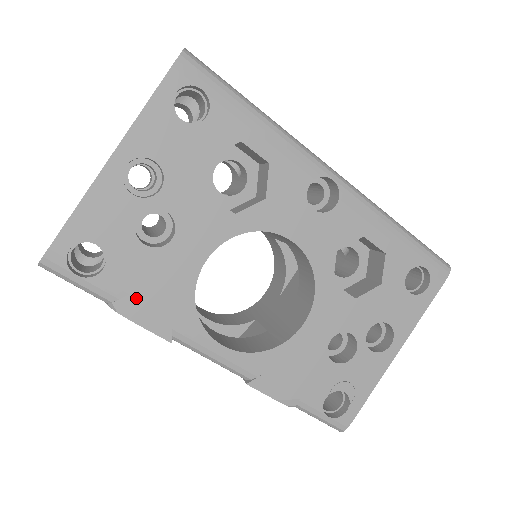
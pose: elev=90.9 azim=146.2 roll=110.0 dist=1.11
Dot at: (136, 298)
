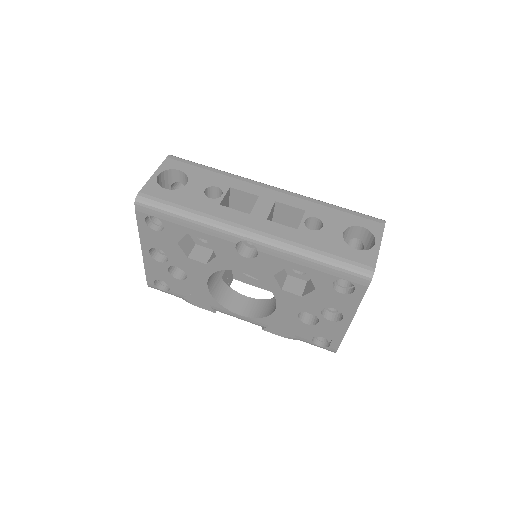
Dot at: (189, 298)
